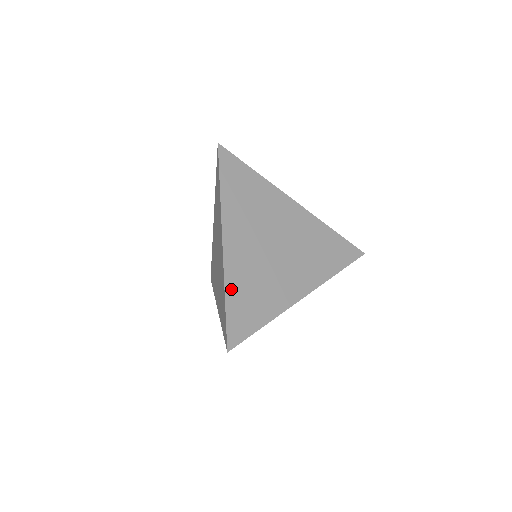
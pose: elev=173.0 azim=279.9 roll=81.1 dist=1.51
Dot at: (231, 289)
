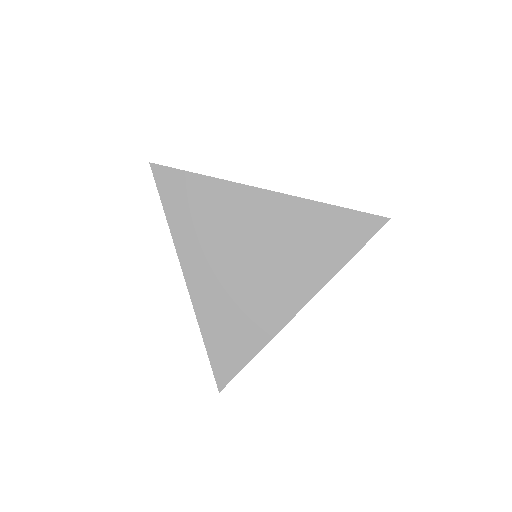
Dot at: (207, 327)
